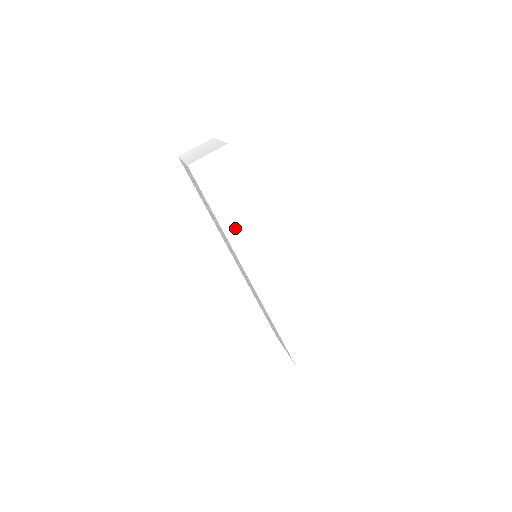
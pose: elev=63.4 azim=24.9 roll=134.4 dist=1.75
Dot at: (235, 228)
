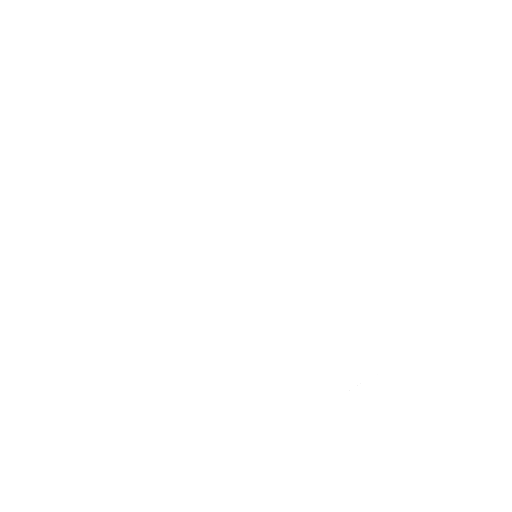
Dot at: (223, 184)
